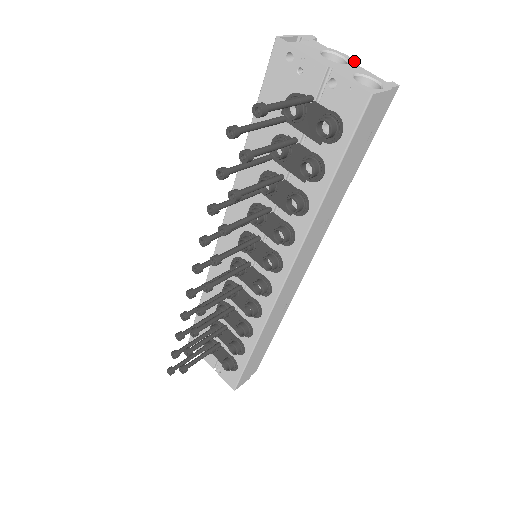
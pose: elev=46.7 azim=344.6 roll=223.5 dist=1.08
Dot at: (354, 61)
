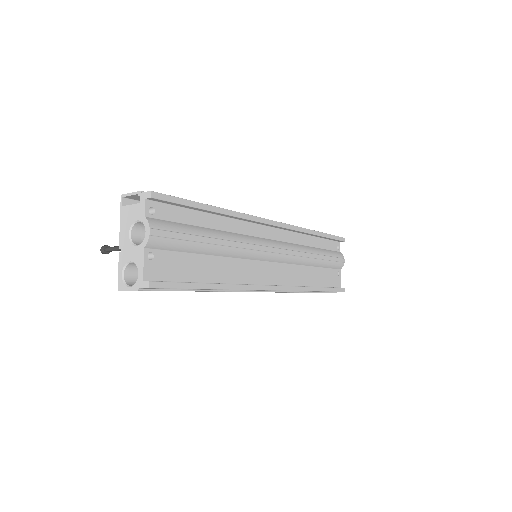
Dot at: (147, 243)
